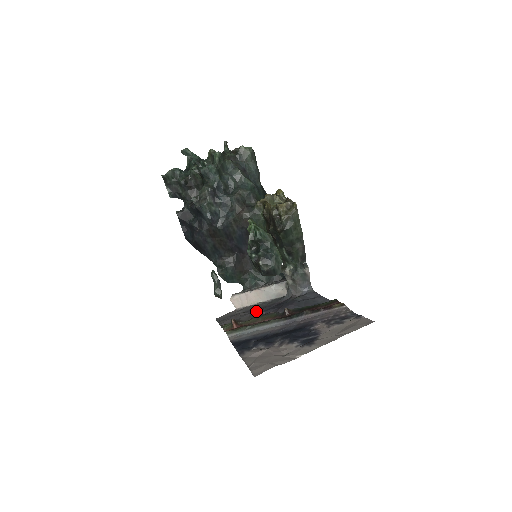
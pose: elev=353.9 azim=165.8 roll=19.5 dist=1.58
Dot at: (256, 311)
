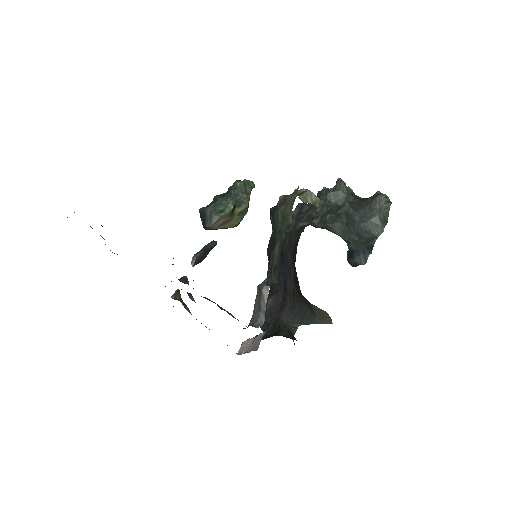
Dot at: occluded
